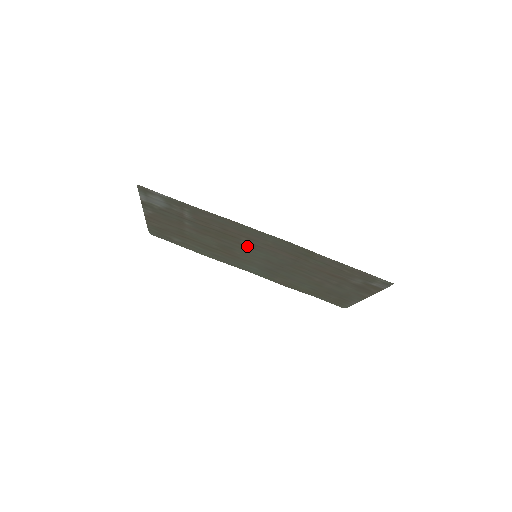
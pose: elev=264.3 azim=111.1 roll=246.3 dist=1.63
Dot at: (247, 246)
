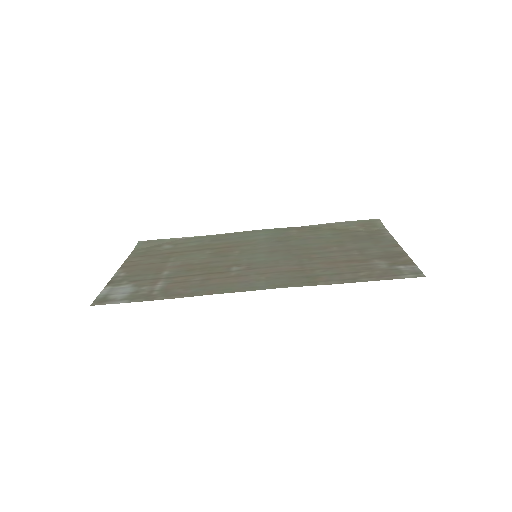
Dot at: (241, 264)
